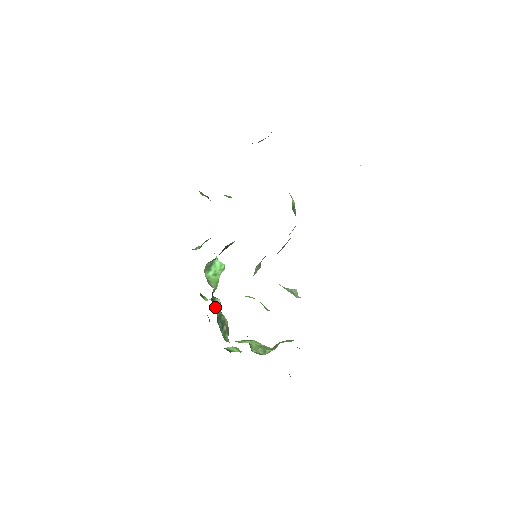
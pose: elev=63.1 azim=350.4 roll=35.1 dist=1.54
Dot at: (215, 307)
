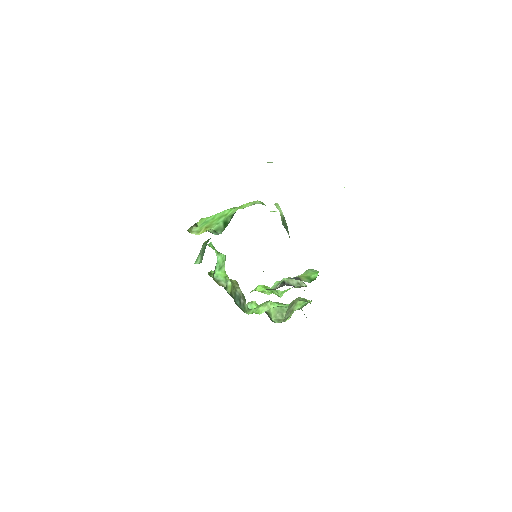
Dot at: (230, 293)
